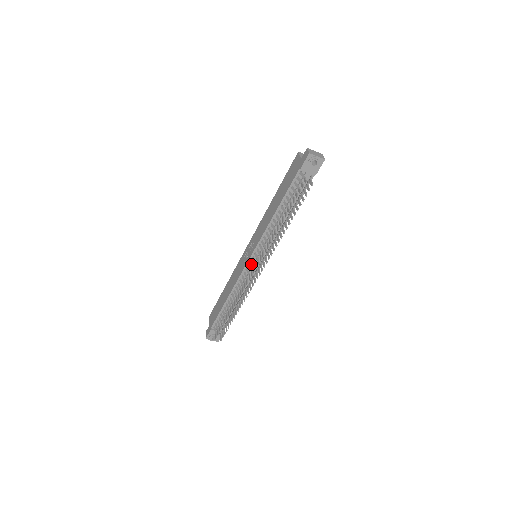
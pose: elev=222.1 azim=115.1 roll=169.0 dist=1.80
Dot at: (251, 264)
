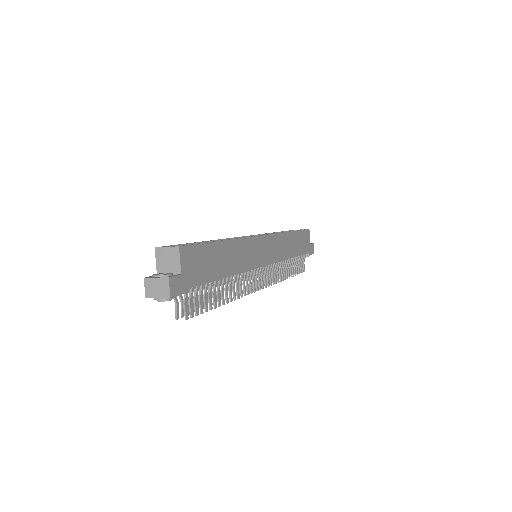
Dot at: (253, 271)
